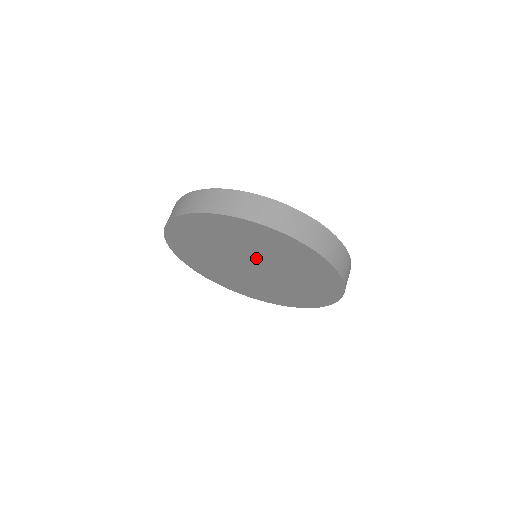
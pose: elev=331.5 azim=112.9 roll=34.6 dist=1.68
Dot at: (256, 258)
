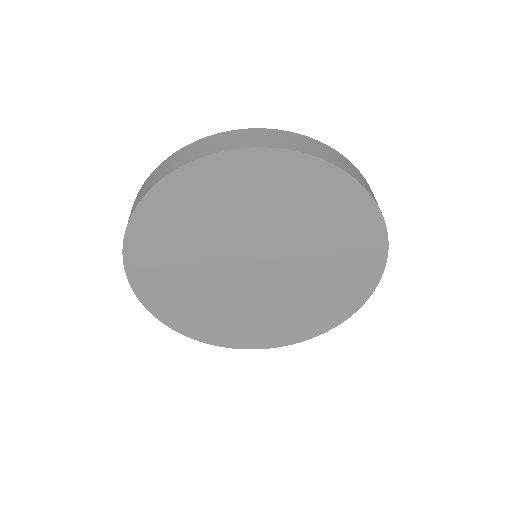
Dot at: (274, 243)
